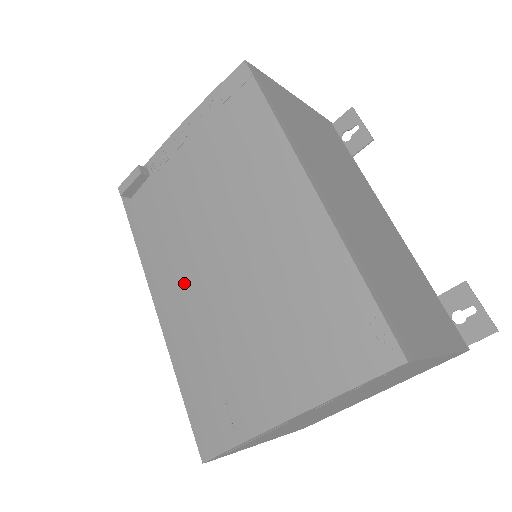
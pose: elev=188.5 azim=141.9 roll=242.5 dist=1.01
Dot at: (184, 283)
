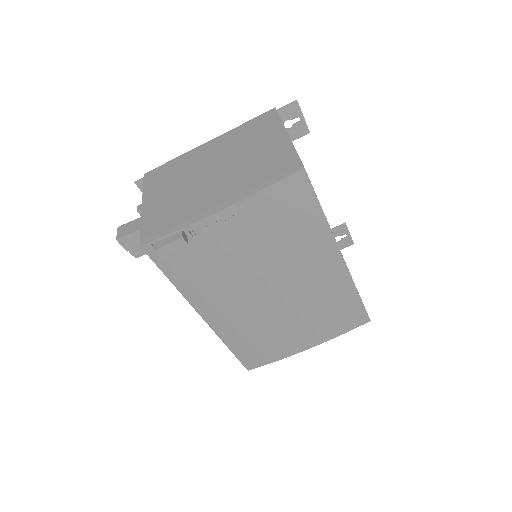
Dot at: (235, 305)
